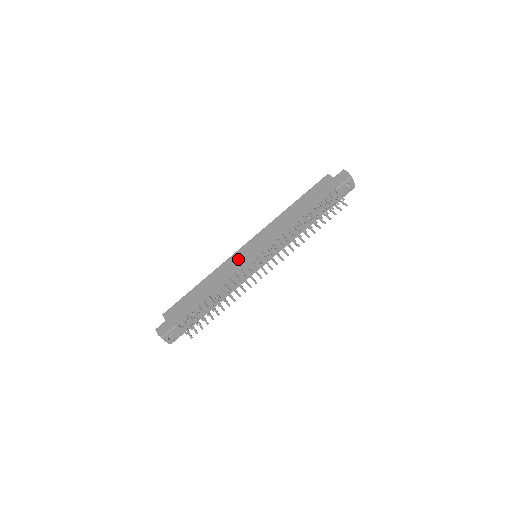
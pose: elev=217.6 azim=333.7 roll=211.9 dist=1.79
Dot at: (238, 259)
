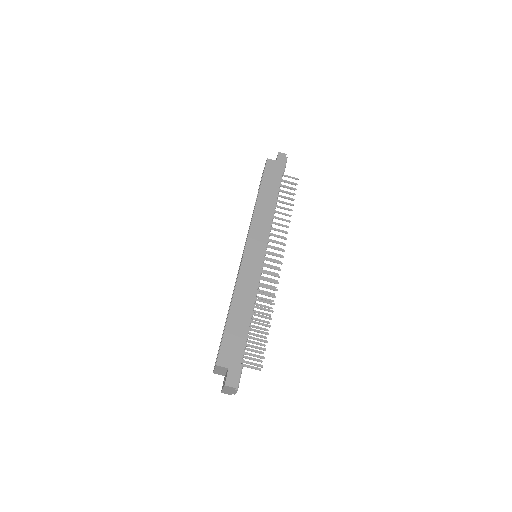
Dot at: (253, 264)
